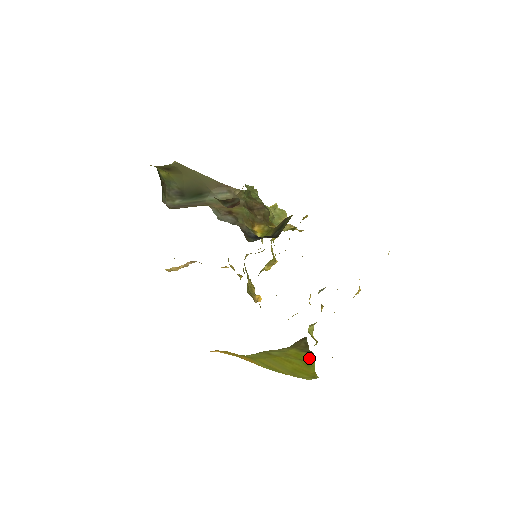
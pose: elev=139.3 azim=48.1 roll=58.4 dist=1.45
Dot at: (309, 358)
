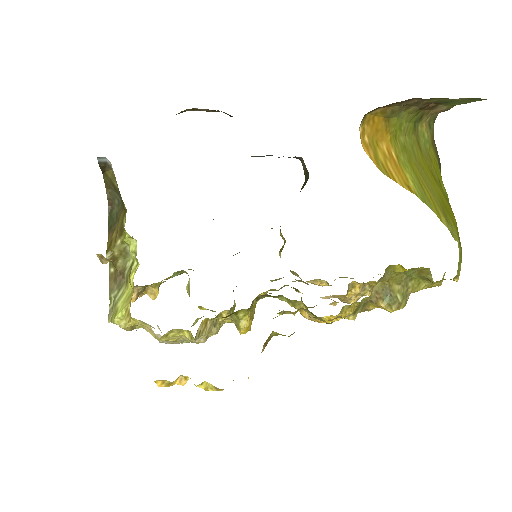
Dot at: (443, 185)
